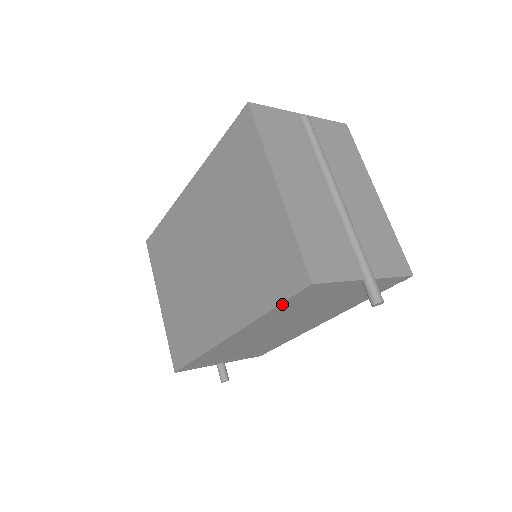
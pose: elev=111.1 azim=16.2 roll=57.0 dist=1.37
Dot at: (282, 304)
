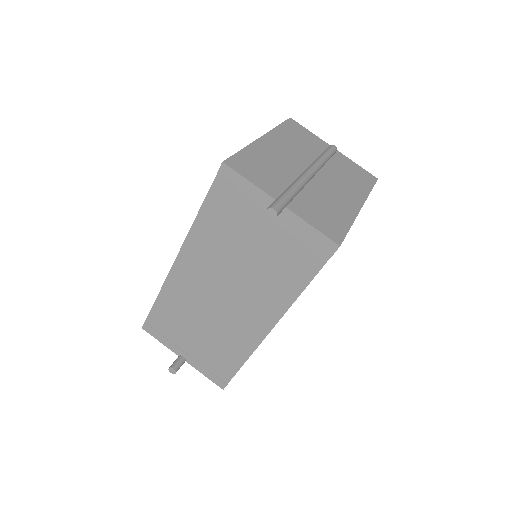
Dot at: (208, 200)
